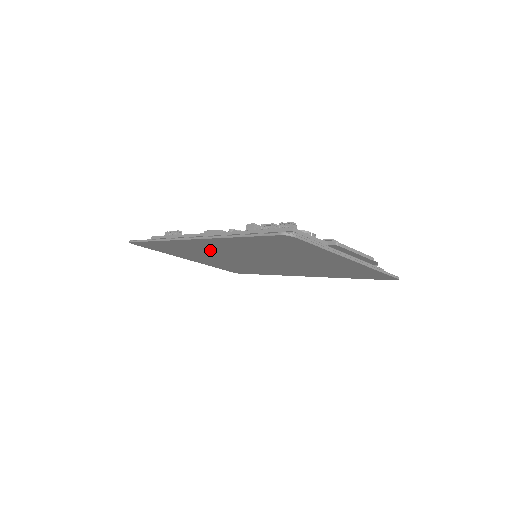
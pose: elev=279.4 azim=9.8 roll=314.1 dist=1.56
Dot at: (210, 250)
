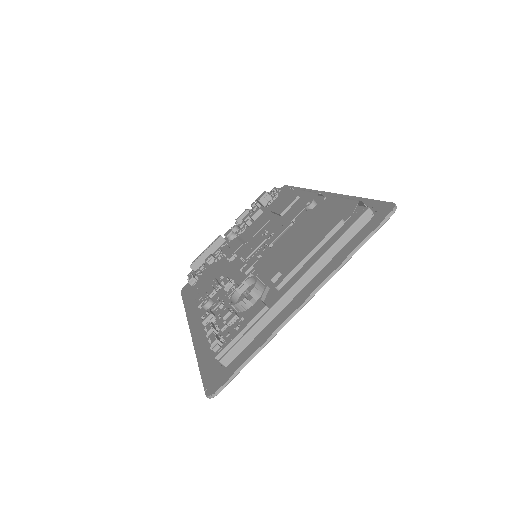
Dot at: occluded
